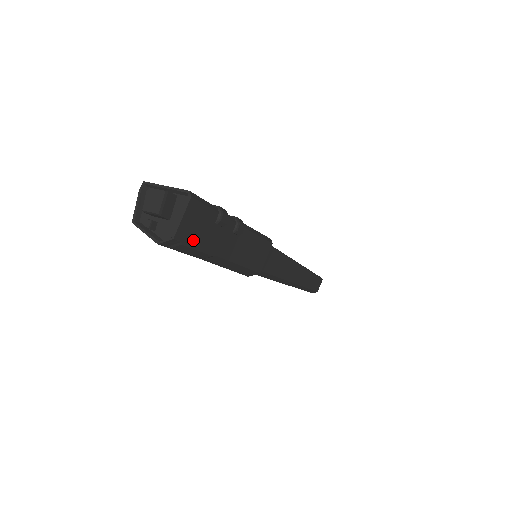
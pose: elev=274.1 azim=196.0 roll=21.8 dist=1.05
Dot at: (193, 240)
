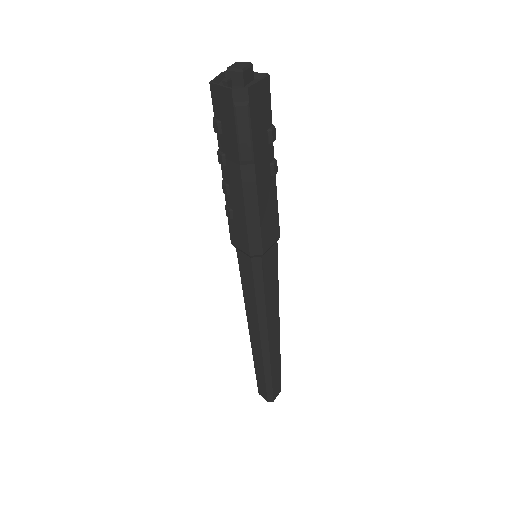
Dot at: (253, 116)
